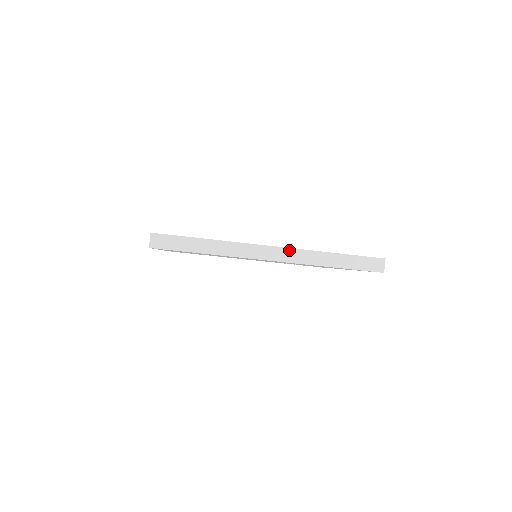
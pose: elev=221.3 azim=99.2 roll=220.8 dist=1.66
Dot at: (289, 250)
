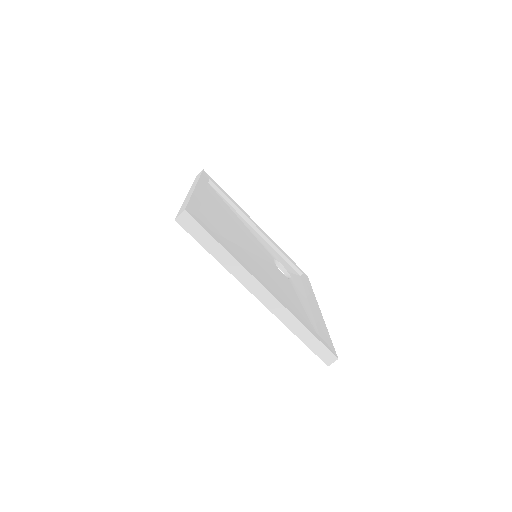
Dot at: (277, 302)
